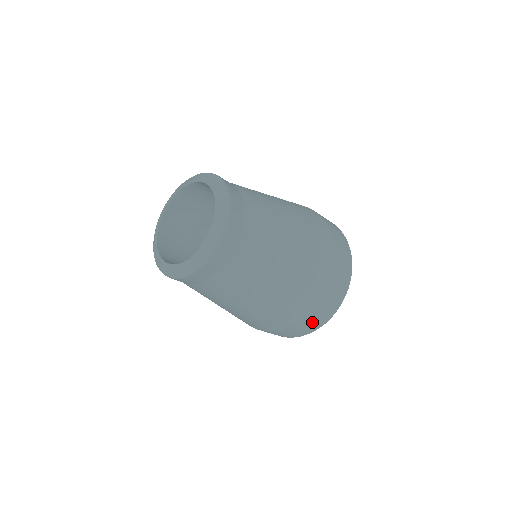
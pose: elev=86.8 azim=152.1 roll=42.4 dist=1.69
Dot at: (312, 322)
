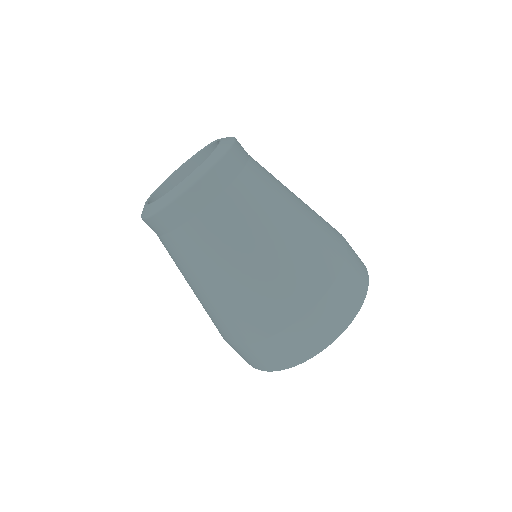
Dot at: (267, 356)
